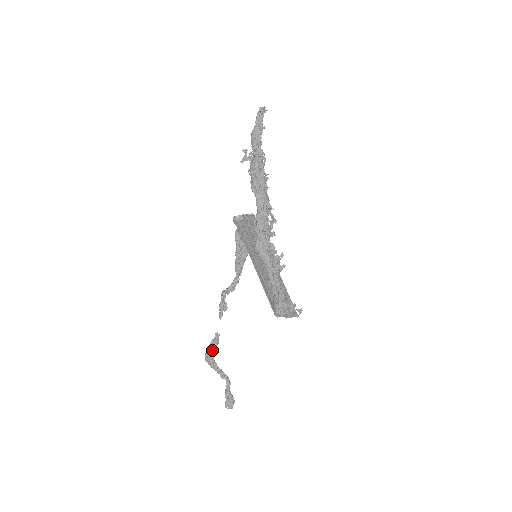
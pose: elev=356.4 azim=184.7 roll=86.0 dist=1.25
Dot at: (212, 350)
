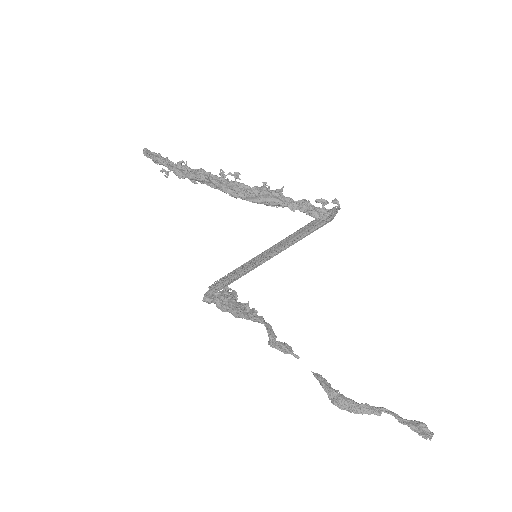
Dot at: (333, 390)
